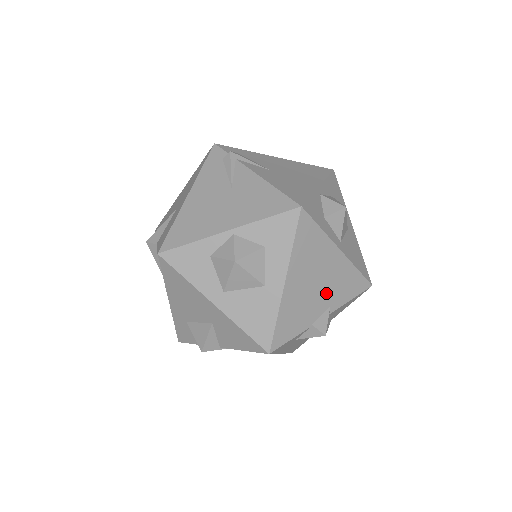
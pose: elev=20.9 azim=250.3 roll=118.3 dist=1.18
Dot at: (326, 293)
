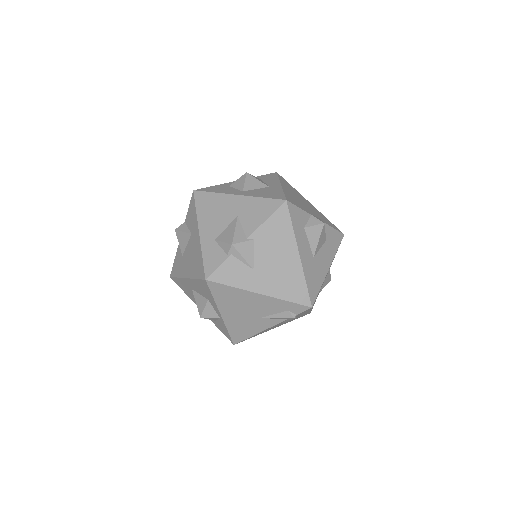
Dot at: (312, 210)
